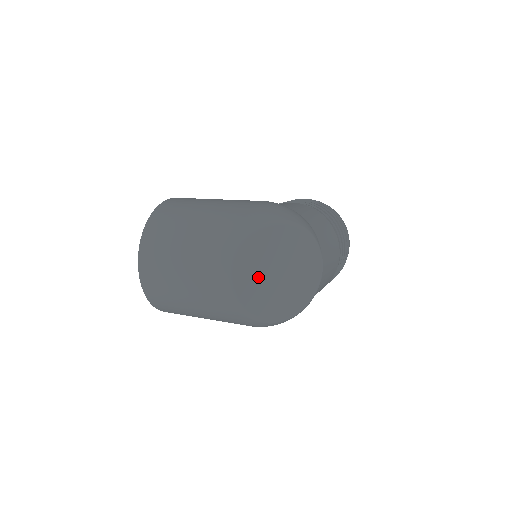
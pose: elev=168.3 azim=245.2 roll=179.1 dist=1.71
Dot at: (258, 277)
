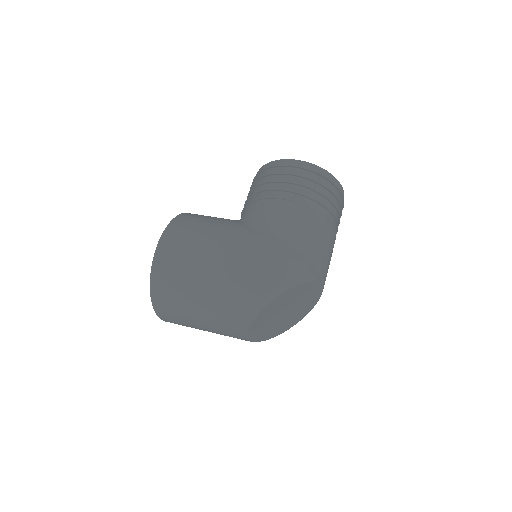
Dot at: (269, 325)
